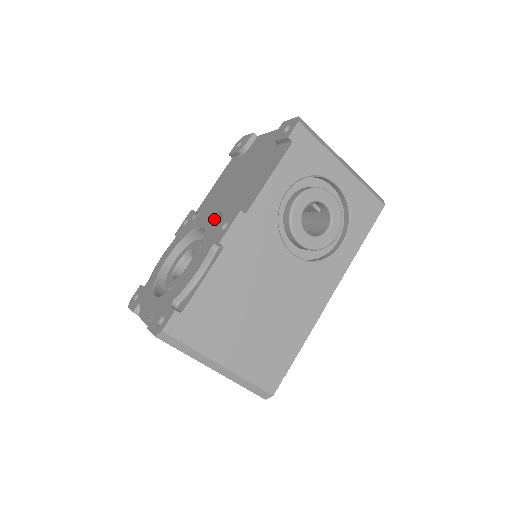
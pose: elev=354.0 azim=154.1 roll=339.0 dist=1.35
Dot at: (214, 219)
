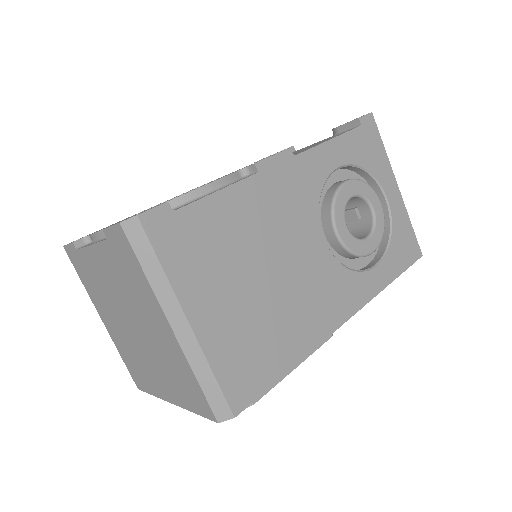
Dot at: occluded
